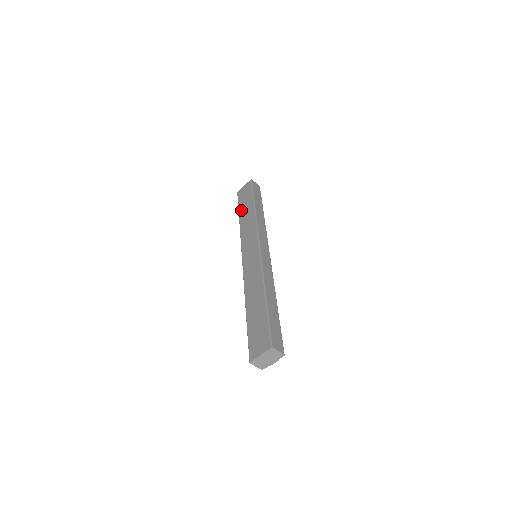
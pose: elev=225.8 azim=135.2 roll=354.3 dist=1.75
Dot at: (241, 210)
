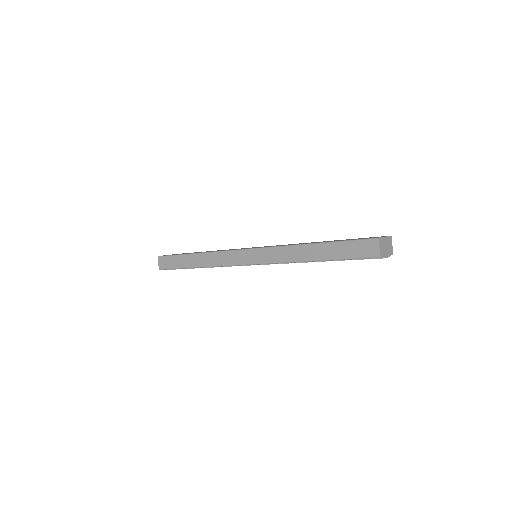
Dot at: occluded
